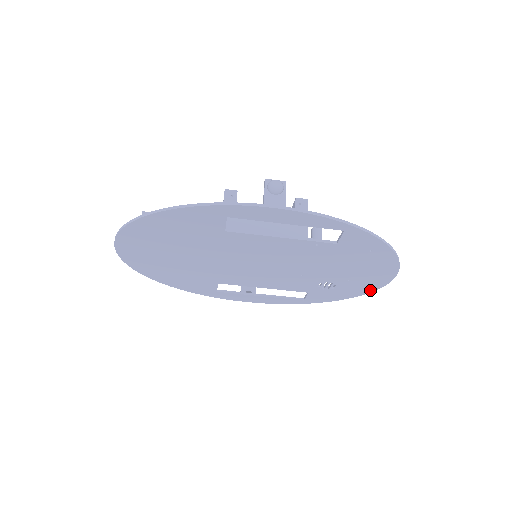
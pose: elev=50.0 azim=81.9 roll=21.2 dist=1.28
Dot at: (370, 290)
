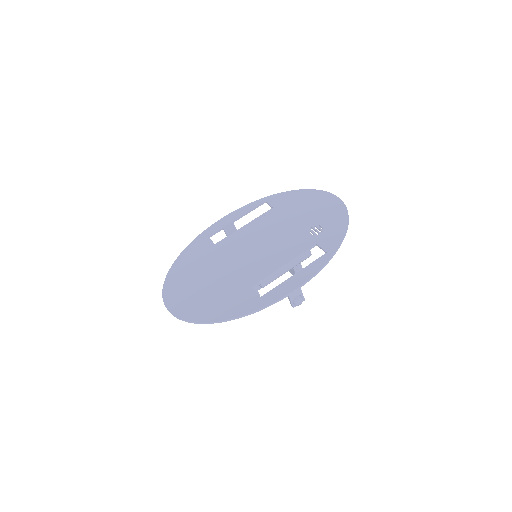
Dot at: (344, 211)
